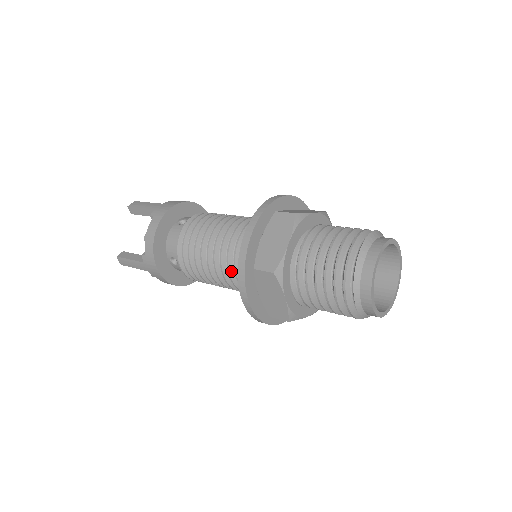
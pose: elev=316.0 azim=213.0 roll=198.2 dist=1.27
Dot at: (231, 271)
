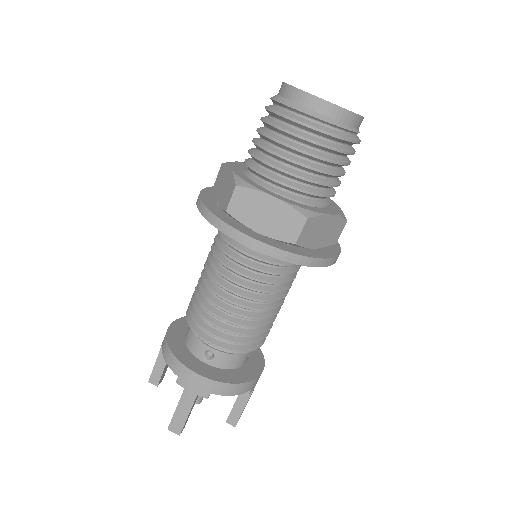
Dot at: (235, 268)
